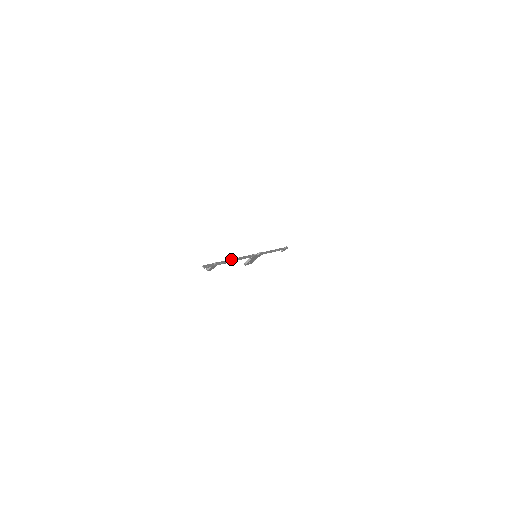
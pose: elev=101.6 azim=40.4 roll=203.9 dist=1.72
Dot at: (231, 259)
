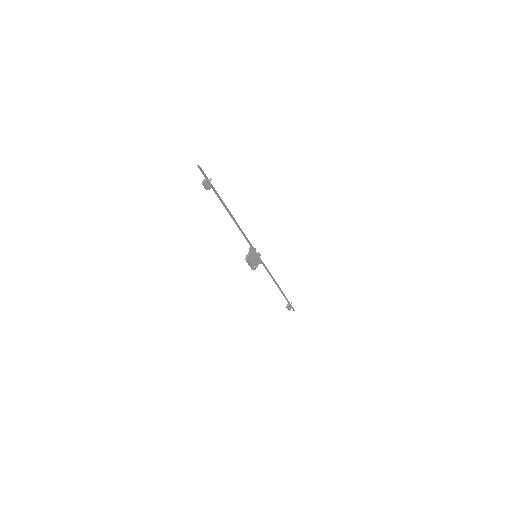
Dot at: (227, 210)
